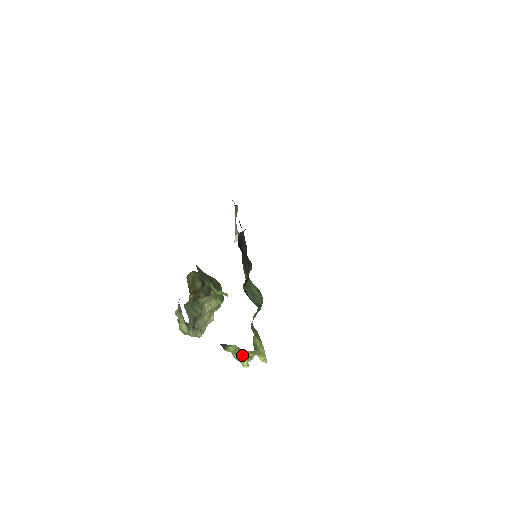
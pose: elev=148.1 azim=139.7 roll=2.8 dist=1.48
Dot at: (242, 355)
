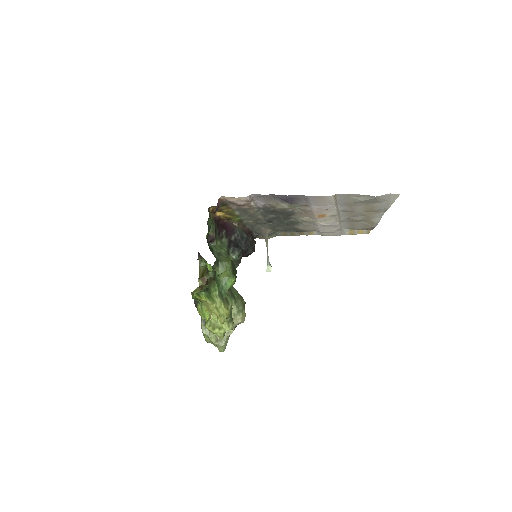
Dot at: (209, 318)
